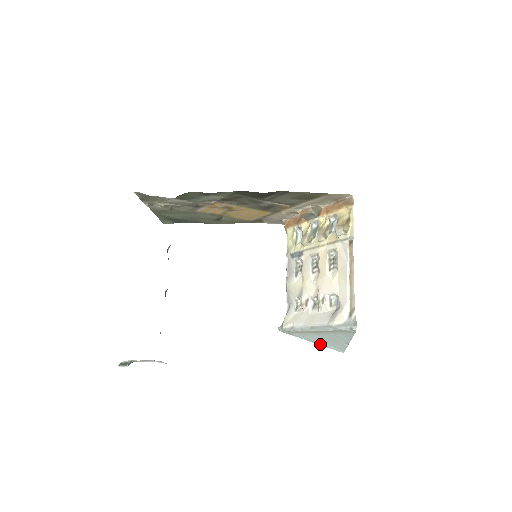
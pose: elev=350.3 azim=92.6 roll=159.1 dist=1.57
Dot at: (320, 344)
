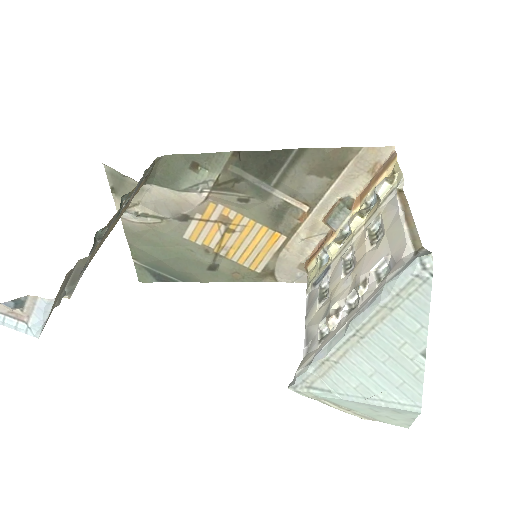
Dot at: (369, 398)
